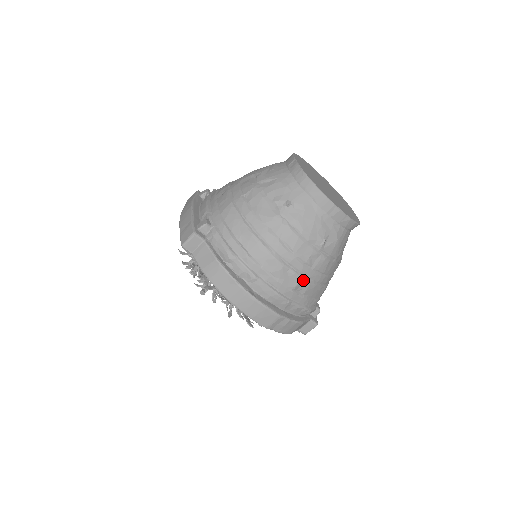
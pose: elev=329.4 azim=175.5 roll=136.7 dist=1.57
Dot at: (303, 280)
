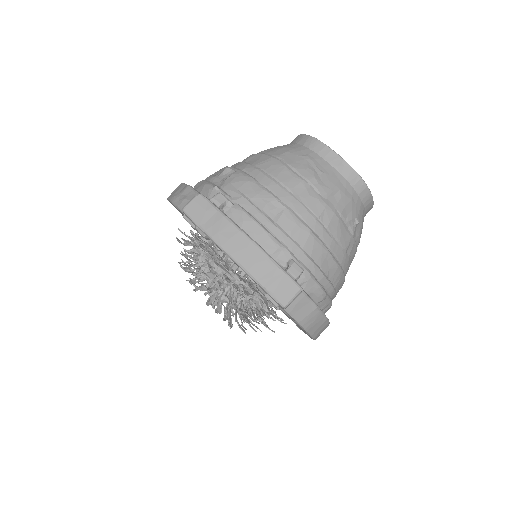
Dot at: occluded
